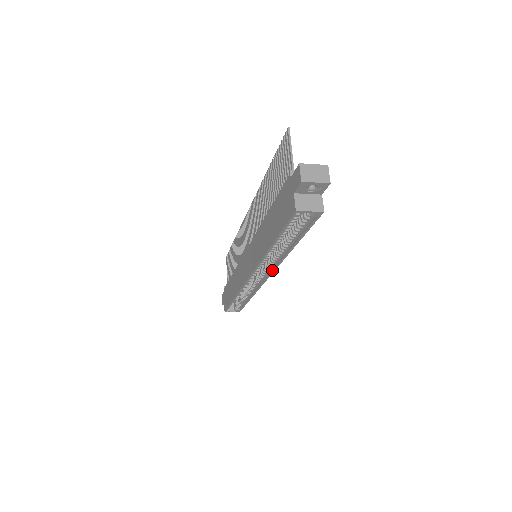
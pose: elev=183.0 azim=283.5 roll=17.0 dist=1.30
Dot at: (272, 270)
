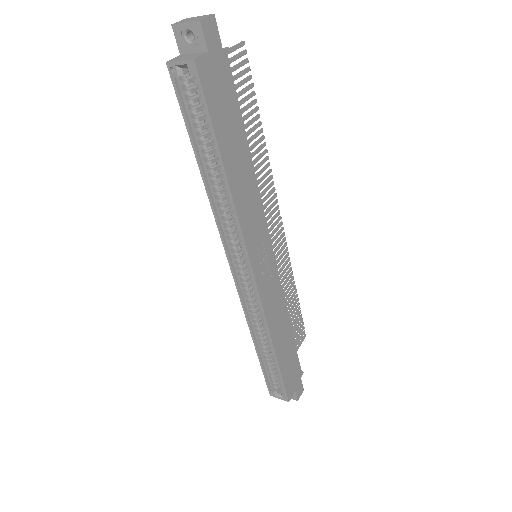
Dot at: (245, 252)
